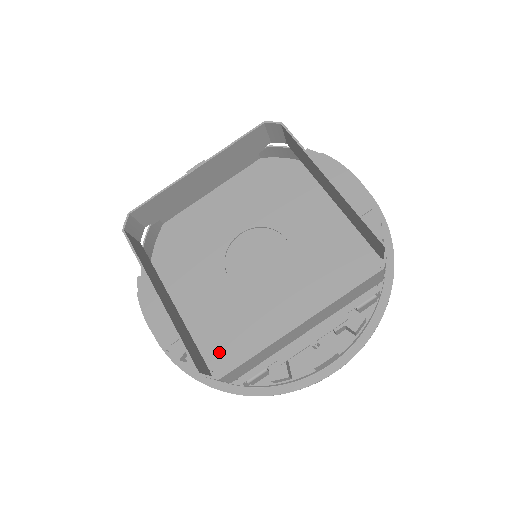
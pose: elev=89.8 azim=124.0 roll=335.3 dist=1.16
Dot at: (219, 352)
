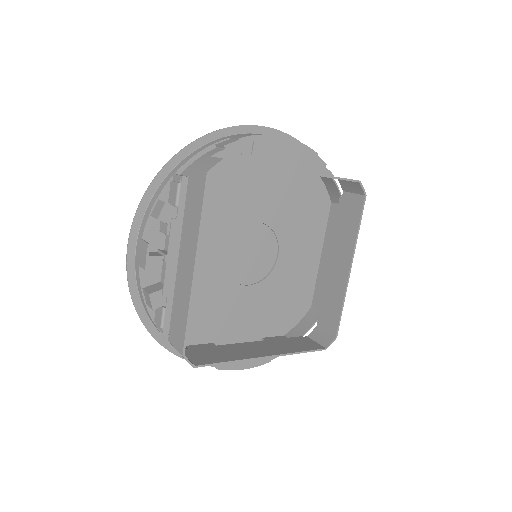
Dot at: (283, 321)
